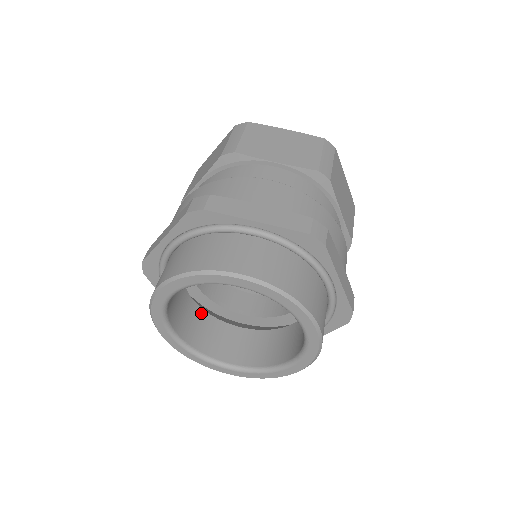
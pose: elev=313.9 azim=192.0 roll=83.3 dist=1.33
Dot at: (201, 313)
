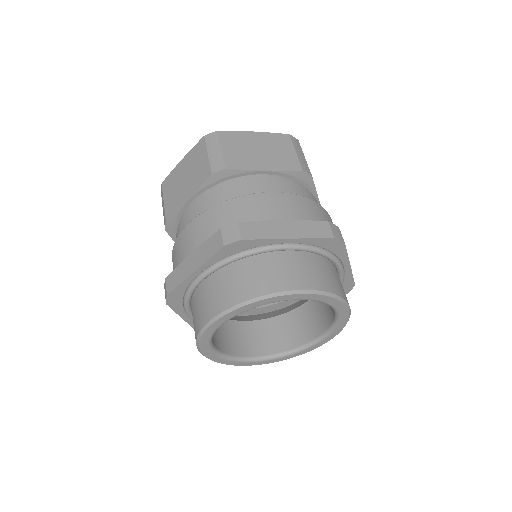
Dot at: occluded
